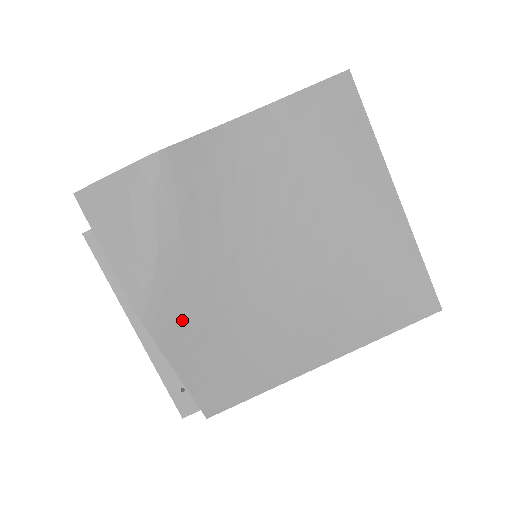
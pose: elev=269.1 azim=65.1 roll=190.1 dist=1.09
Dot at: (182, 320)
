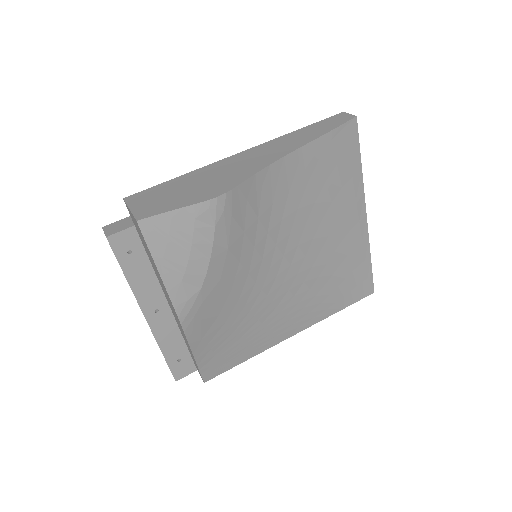
Dot at: (210, 318)
